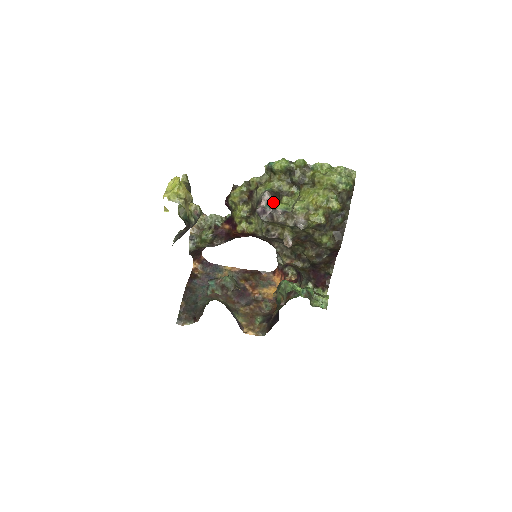
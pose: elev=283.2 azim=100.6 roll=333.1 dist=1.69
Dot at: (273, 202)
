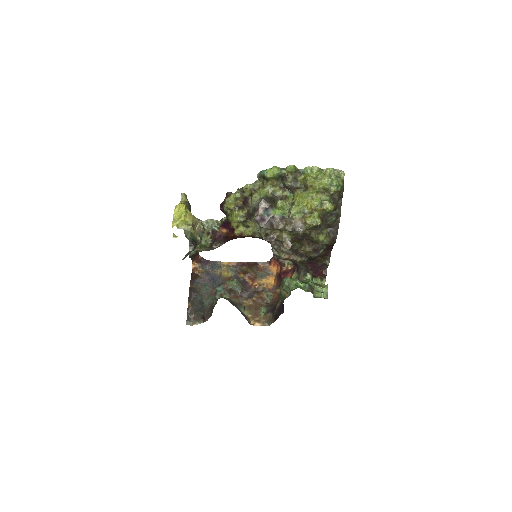
Dot at: (270, 210)
